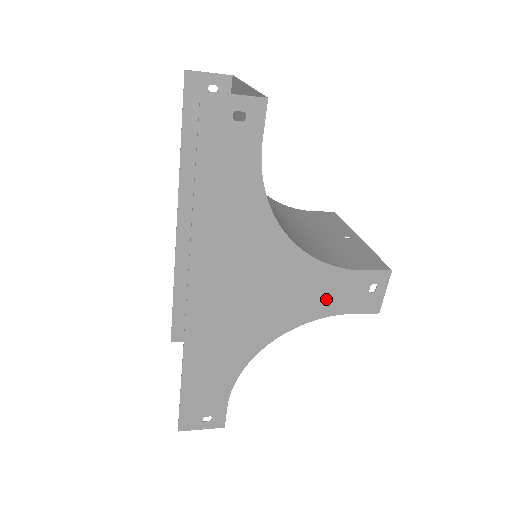
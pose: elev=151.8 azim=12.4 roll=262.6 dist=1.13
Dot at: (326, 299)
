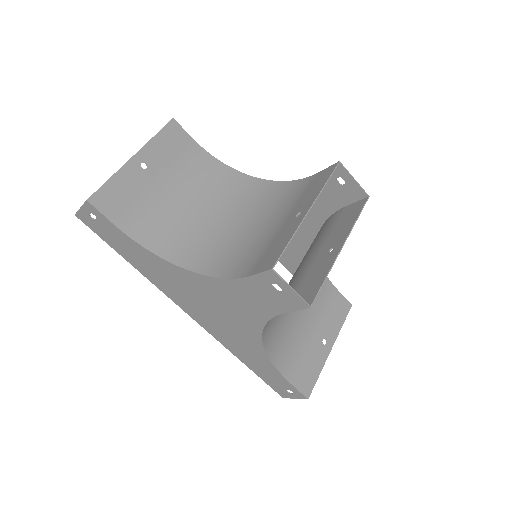
Dot at: (256, 304)
